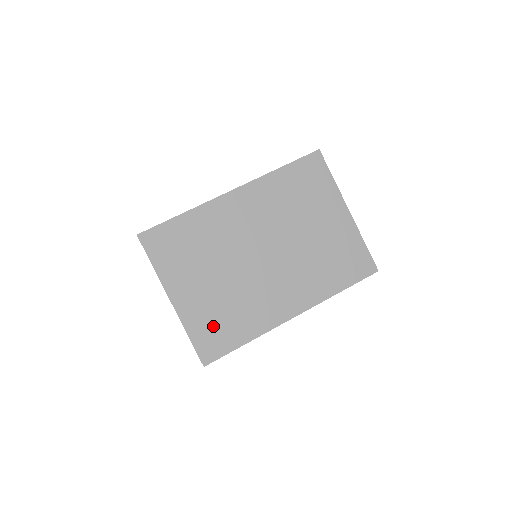
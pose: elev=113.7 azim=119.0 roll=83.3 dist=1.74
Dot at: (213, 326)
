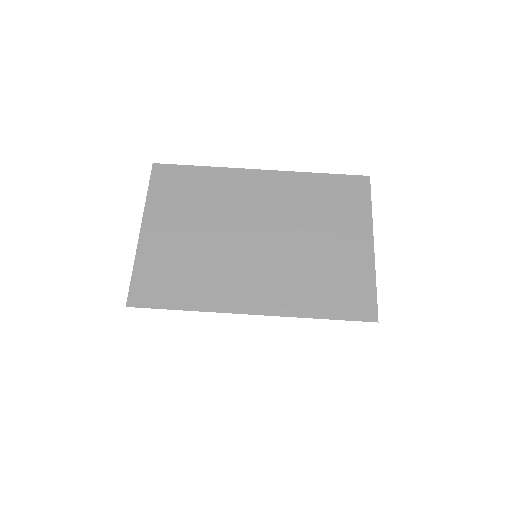
Dot at: (162, 274)
